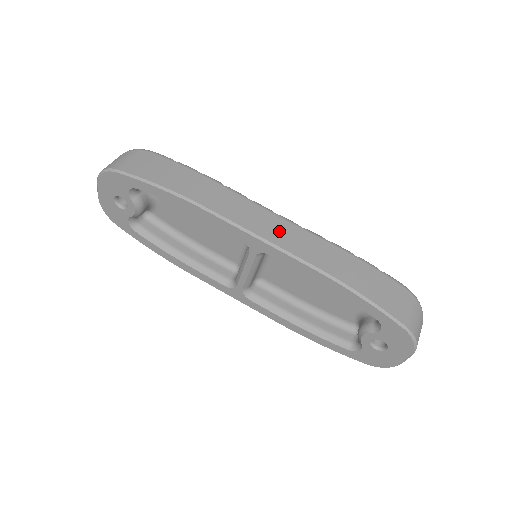
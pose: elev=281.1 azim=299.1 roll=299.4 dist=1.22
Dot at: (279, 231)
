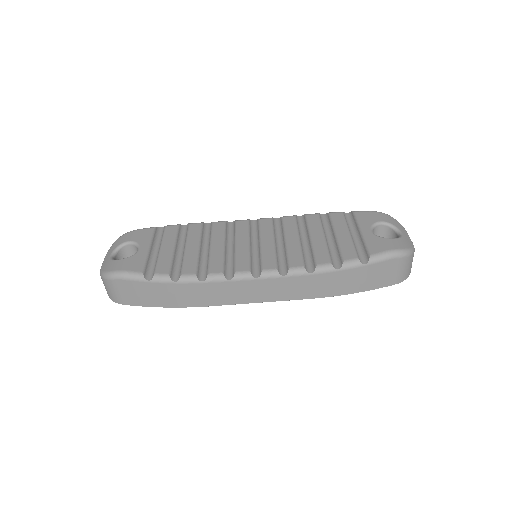
Dot at: (269, 291)
